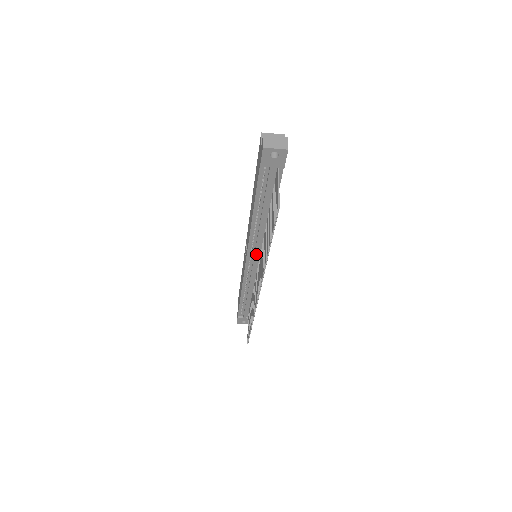
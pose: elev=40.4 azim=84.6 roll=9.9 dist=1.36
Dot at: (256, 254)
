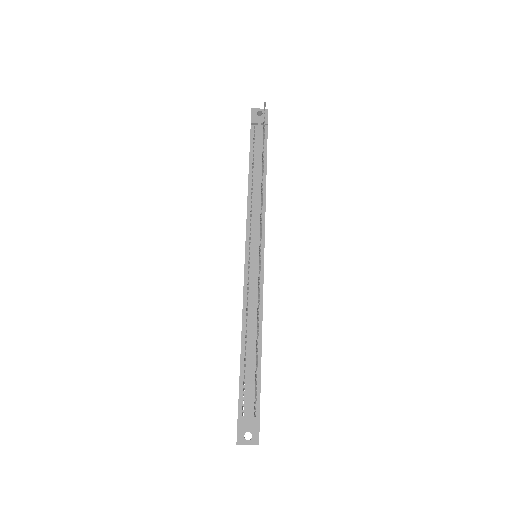
Dot at: (255, 234)
